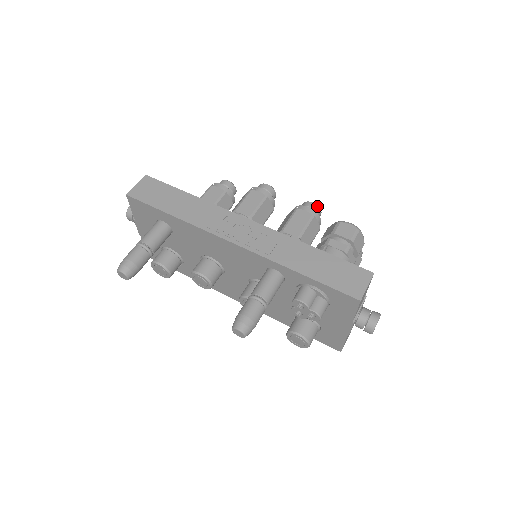
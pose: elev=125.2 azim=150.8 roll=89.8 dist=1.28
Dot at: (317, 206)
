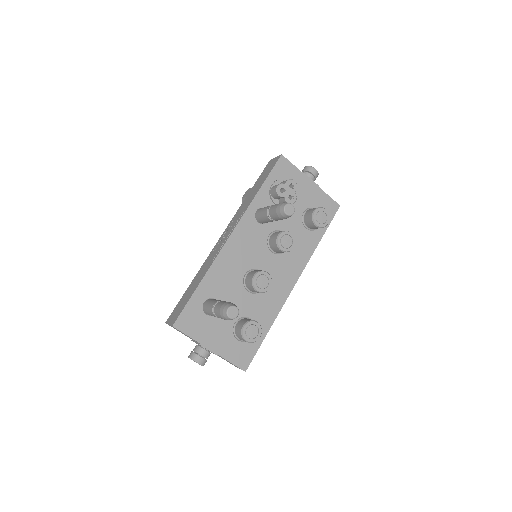
Dot at: occluded
